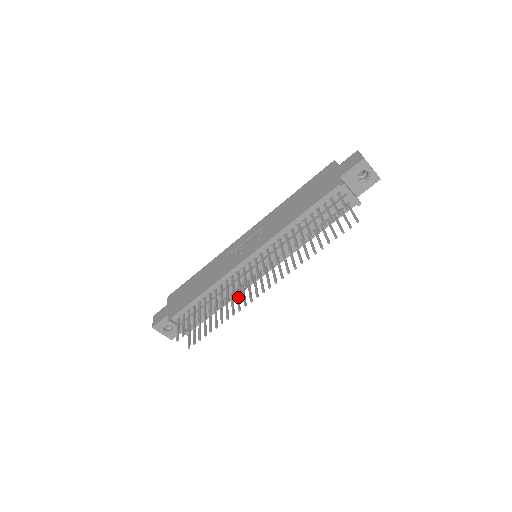
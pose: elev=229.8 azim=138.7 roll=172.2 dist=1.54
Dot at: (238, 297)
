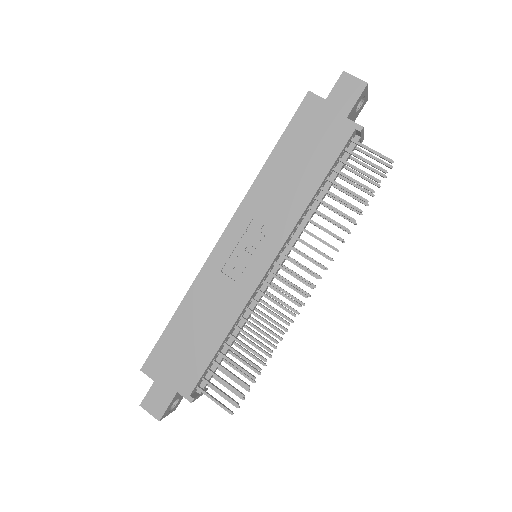
Dot at: (267, 316)
